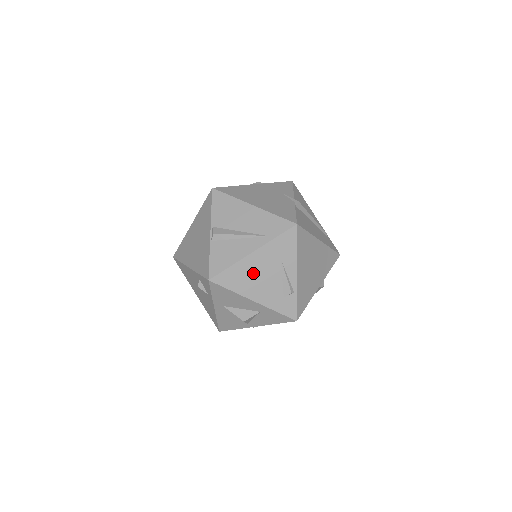
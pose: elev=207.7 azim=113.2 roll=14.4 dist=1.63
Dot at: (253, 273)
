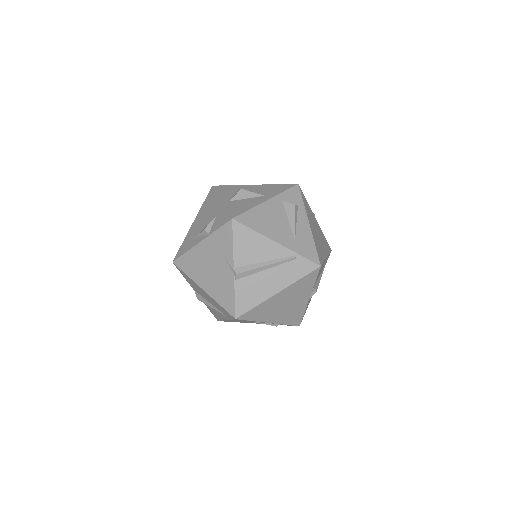
Dot at: occluded
